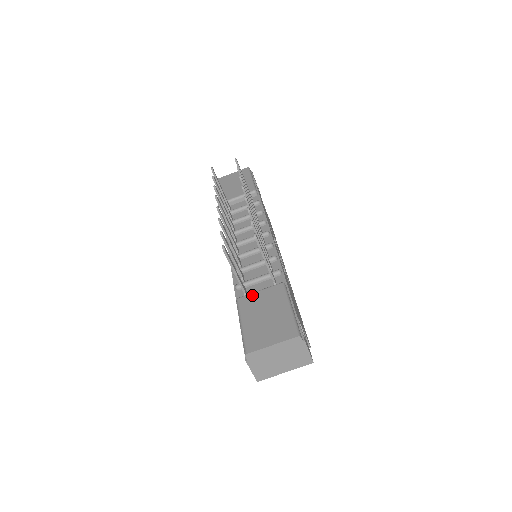
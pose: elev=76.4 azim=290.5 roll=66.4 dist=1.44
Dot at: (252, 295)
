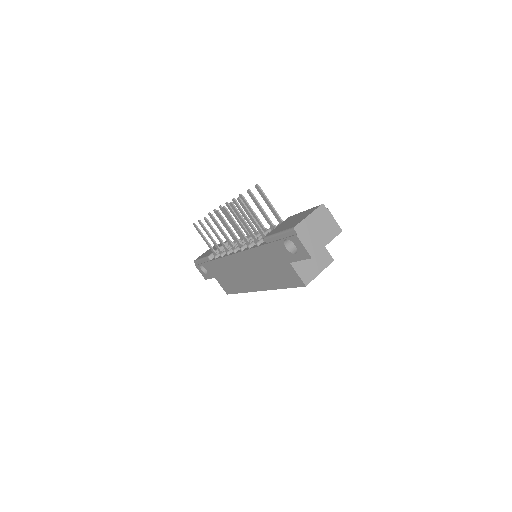
Dot at: (273, 230)
